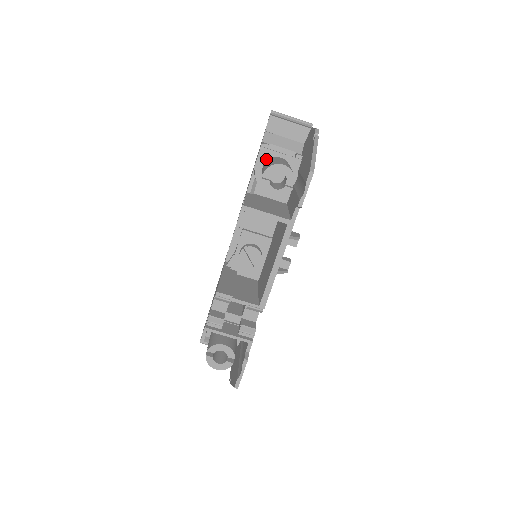
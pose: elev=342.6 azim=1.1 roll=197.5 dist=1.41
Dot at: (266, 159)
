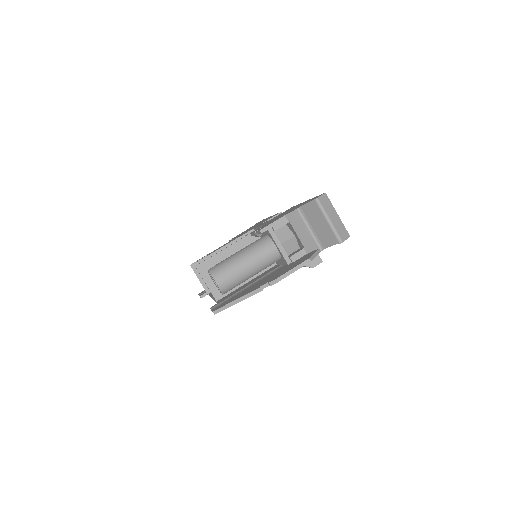
Dot at: (268, 235)
